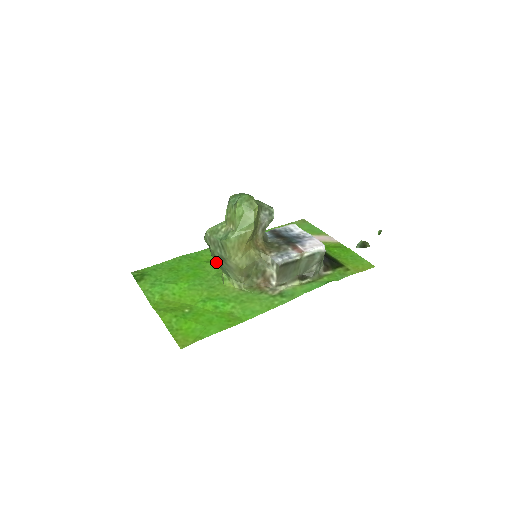
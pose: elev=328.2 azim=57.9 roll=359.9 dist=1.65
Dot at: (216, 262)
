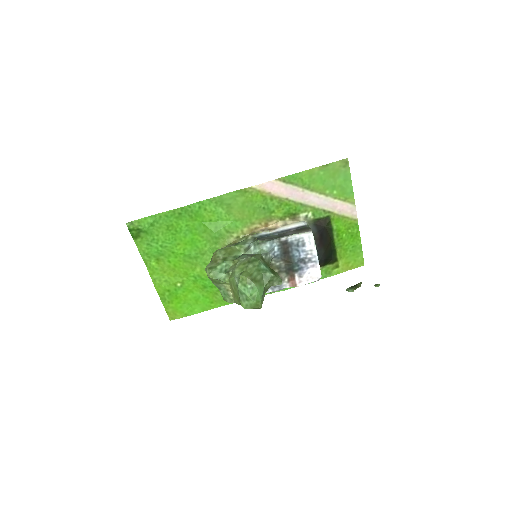
Dot at: occluded
